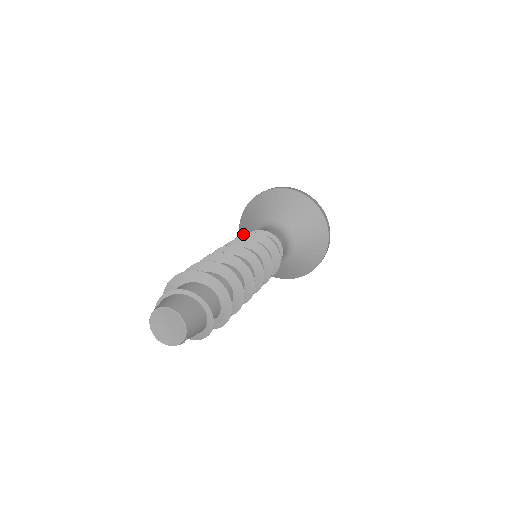
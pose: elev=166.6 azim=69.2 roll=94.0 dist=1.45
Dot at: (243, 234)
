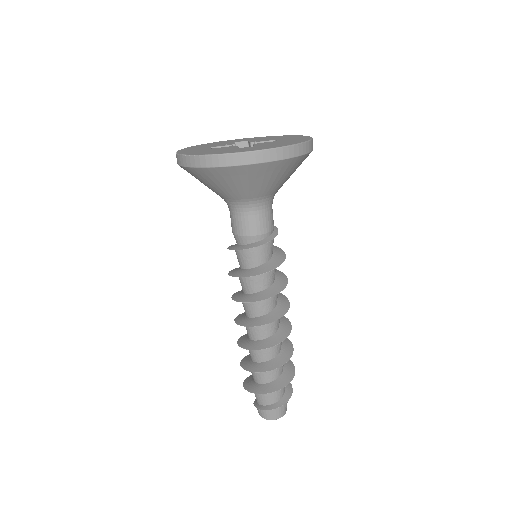
Dot at: occluded
